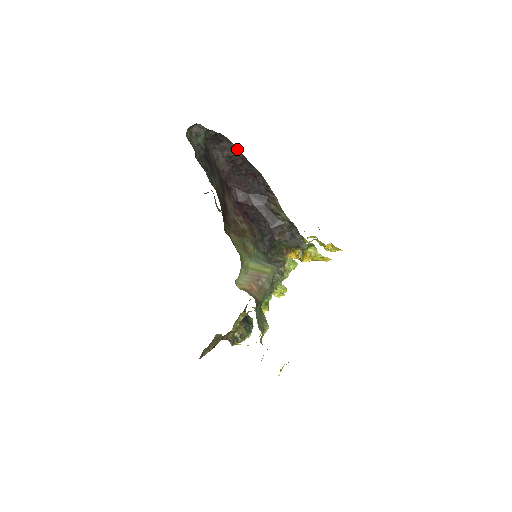
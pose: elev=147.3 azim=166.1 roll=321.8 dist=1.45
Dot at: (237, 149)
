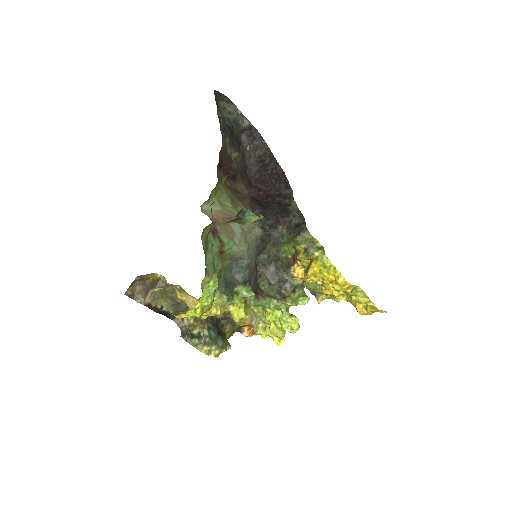
Dot at: (267, 146)
